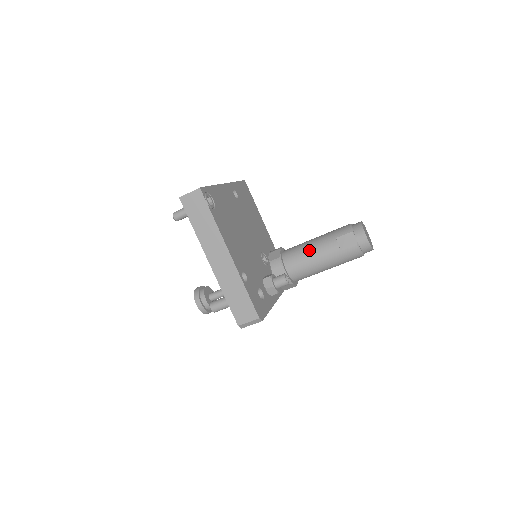
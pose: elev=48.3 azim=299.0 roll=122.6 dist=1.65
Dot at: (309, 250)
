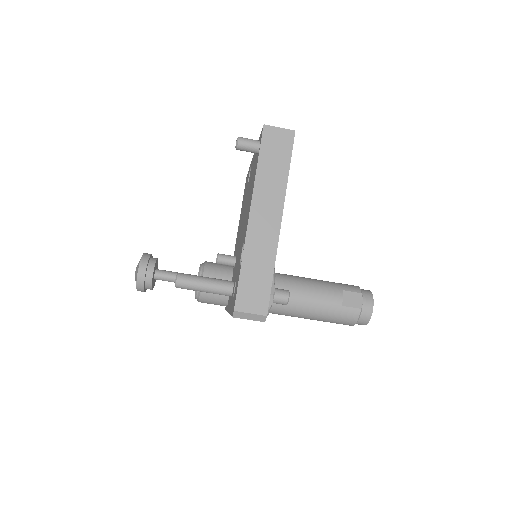
Dot at: (309, 286)
